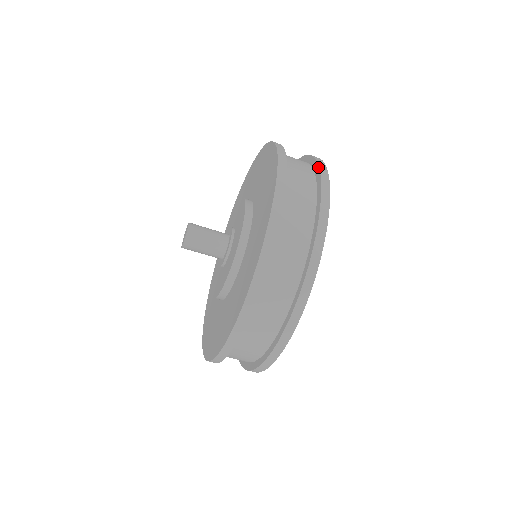
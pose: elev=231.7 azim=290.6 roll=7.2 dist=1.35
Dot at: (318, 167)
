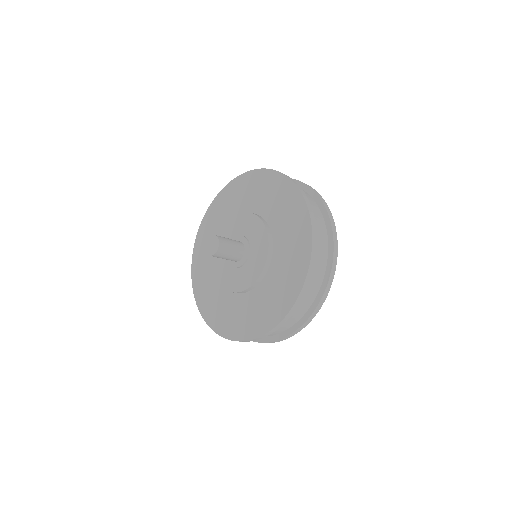
Dot at: (329, 274)
